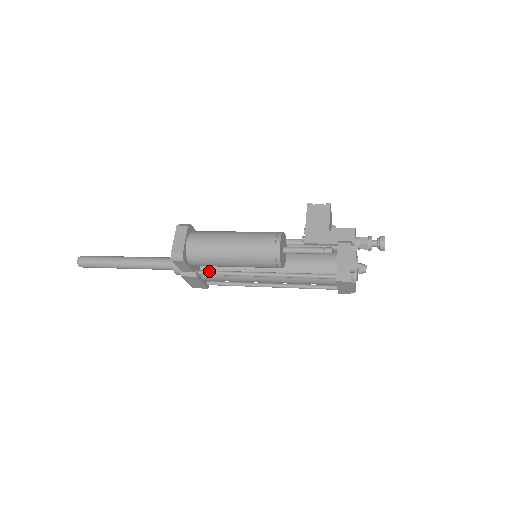
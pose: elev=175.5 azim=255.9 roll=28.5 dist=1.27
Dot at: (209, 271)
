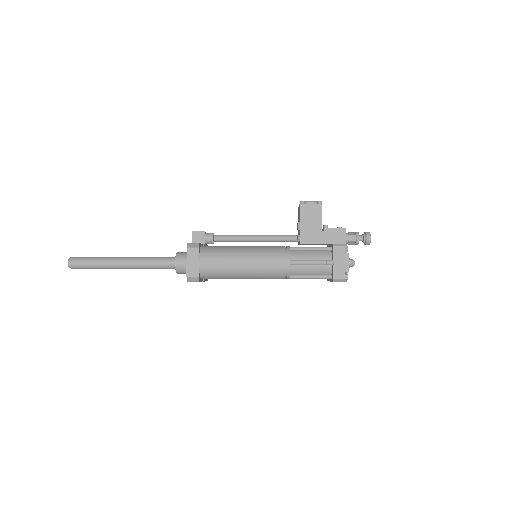
Dot at: occluded
